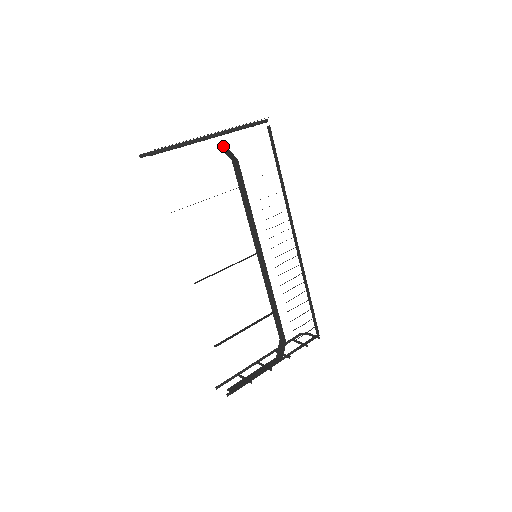
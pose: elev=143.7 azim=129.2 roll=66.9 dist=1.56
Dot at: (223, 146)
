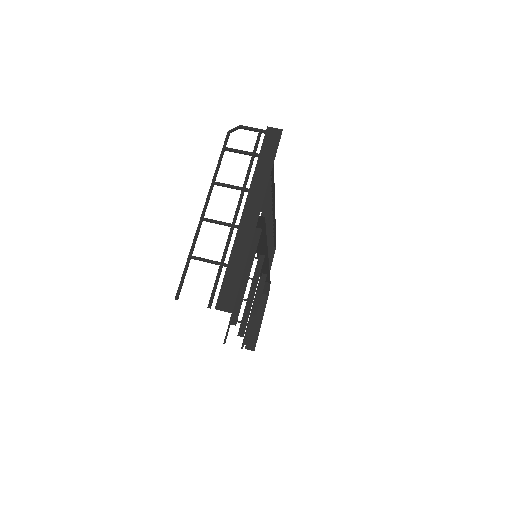
Dot at: occluded
